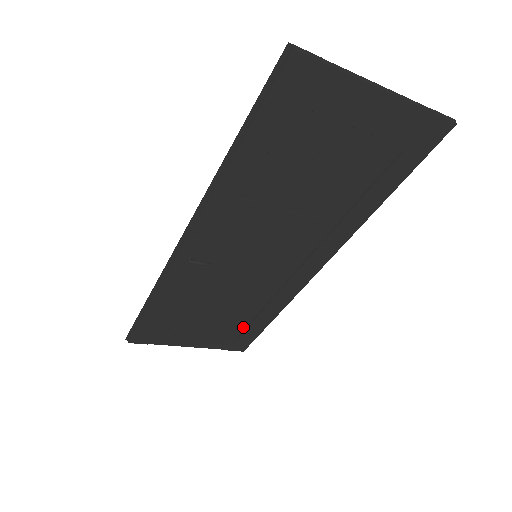
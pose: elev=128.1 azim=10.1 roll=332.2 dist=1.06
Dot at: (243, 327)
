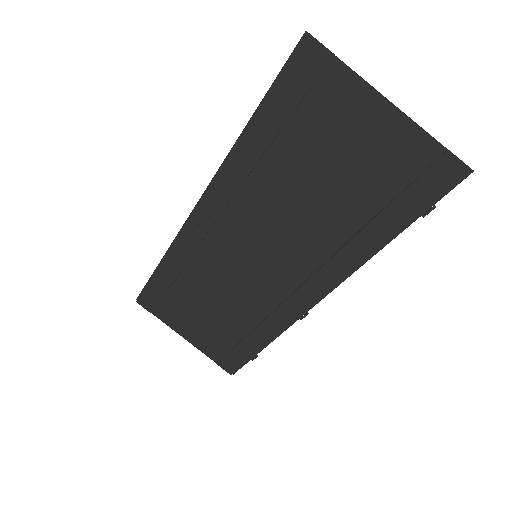
Dot at: (235, 342)
